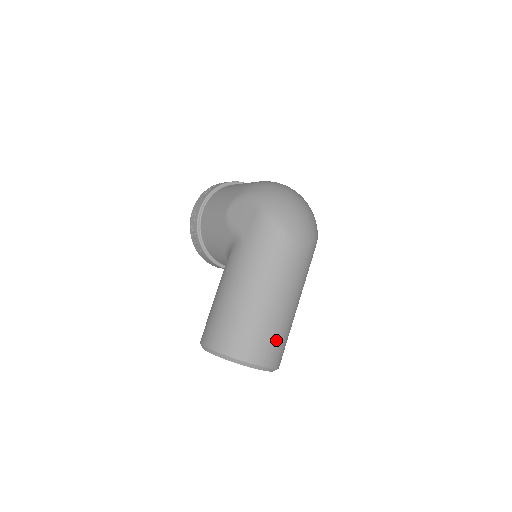
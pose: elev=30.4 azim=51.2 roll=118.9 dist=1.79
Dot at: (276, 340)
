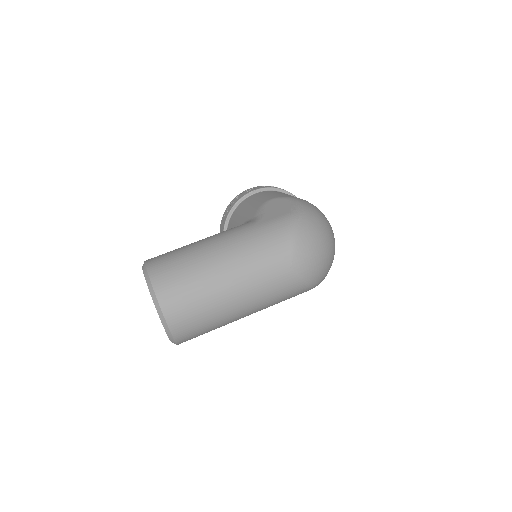
Dot at: (198, 314)
